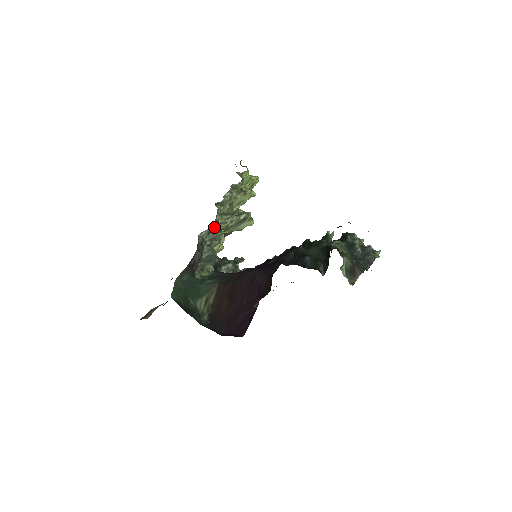
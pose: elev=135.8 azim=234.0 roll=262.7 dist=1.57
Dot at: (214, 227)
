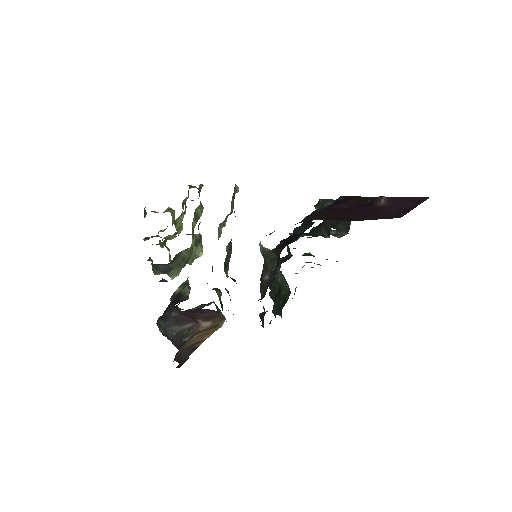
Dot at: occluded
